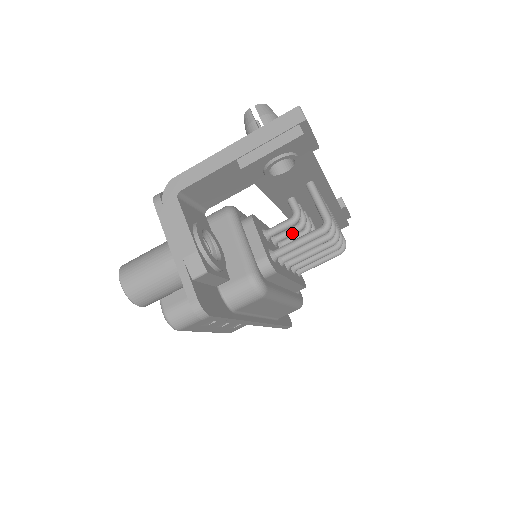
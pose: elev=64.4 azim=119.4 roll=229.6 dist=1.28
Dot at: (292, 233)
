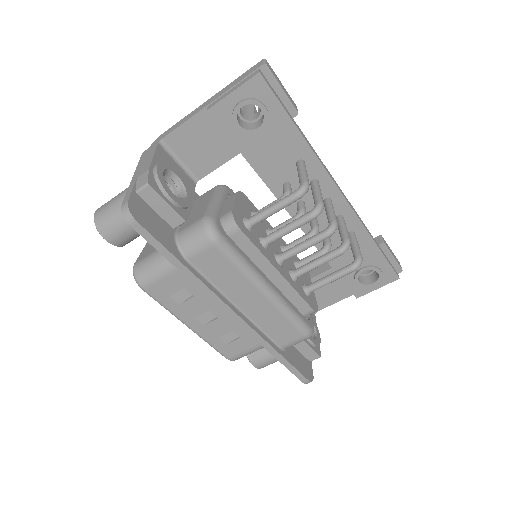
Dot at: occluded
